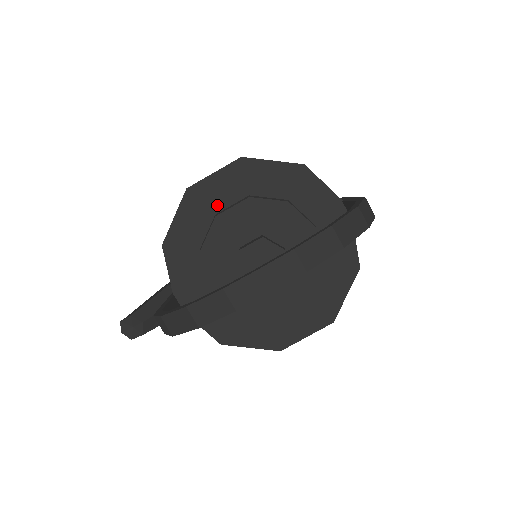
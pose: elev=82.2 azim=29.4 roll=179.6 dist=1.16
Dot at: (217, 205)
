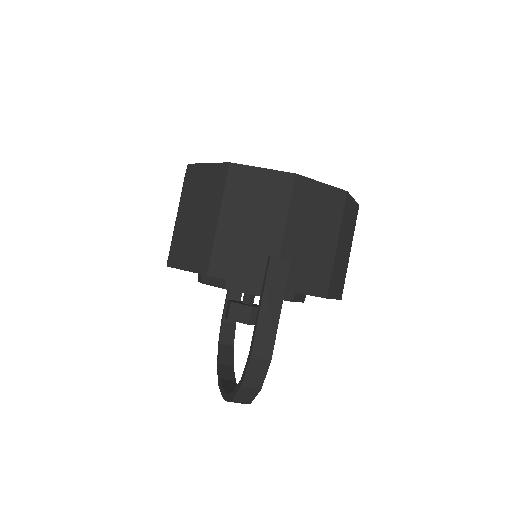
Dot at: occluded
